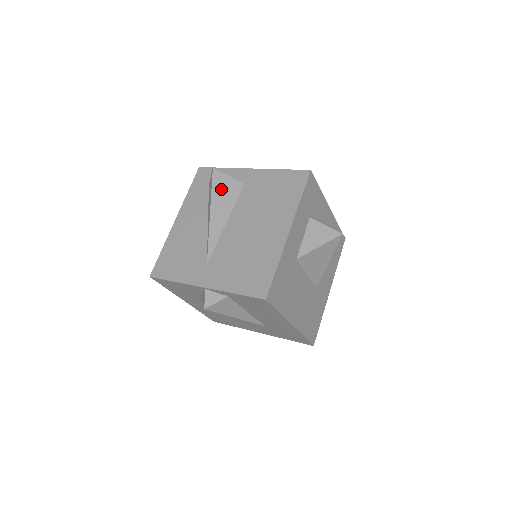
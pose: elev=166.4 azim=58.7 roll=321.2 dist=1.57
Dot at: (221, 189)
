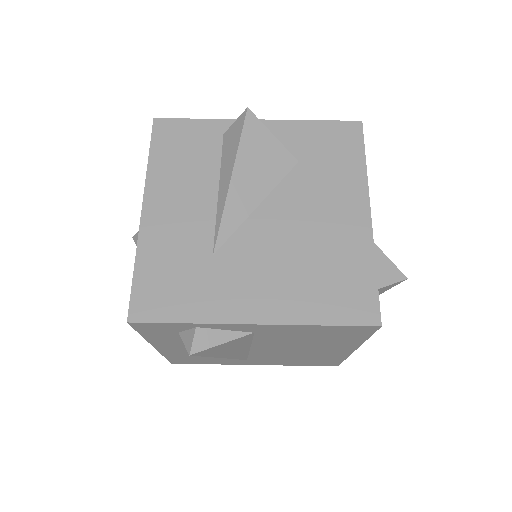
Dot at: (221, 351)
